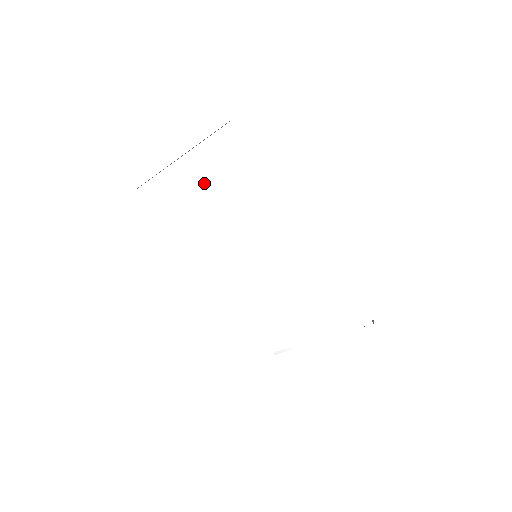
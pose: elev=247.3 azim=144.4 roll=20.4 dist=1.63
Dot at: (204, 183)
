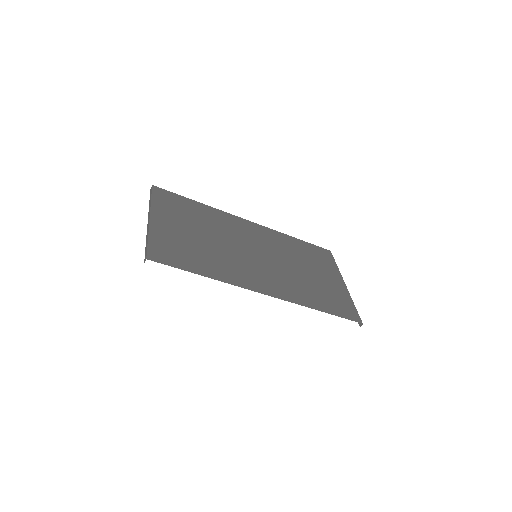
Dot at: occluded
